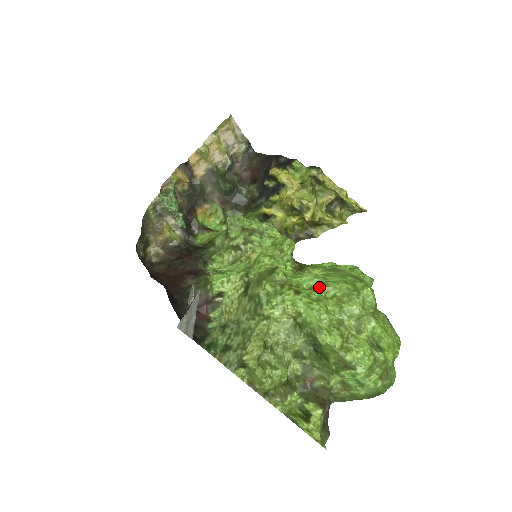
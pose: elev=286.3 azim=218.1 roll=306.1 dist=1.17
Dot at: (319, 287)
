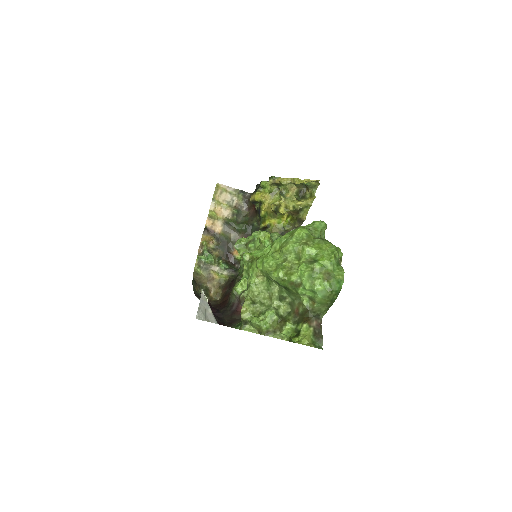
Dot at: occluded
